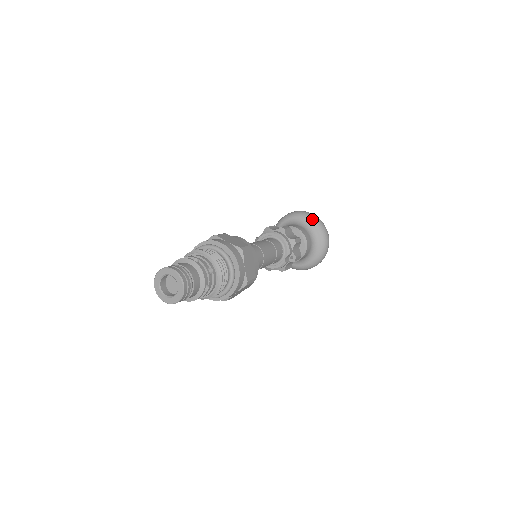
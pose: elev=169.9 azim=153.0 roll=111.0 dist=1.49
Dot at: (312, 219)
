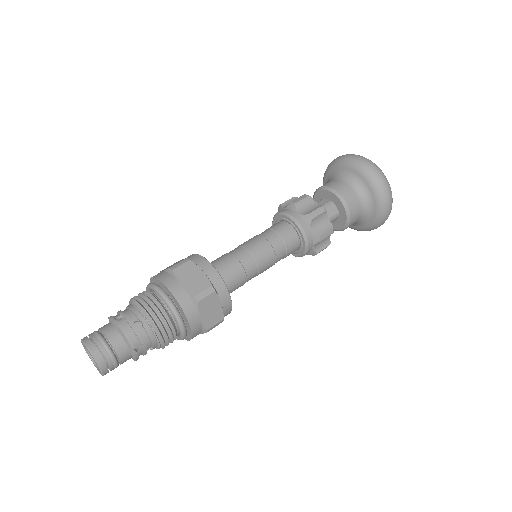
Dot at: (381, 213)
